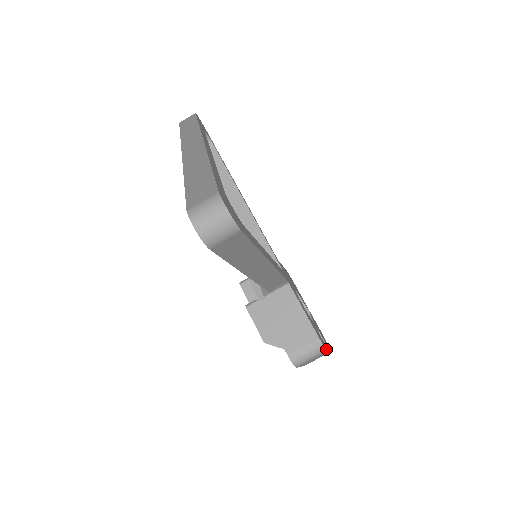
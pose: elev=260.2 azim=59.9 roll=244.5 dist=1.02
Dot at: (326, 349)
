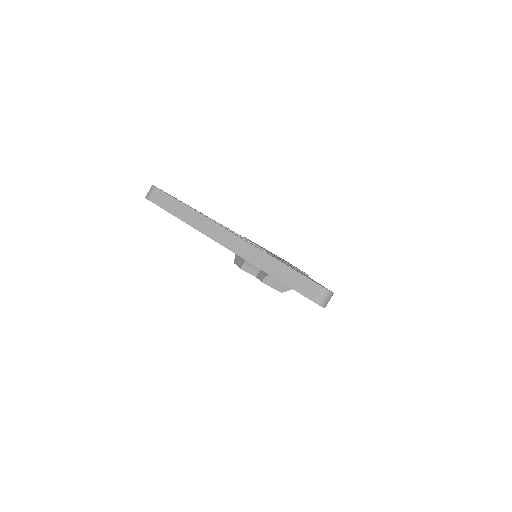
Dot at: occluded
